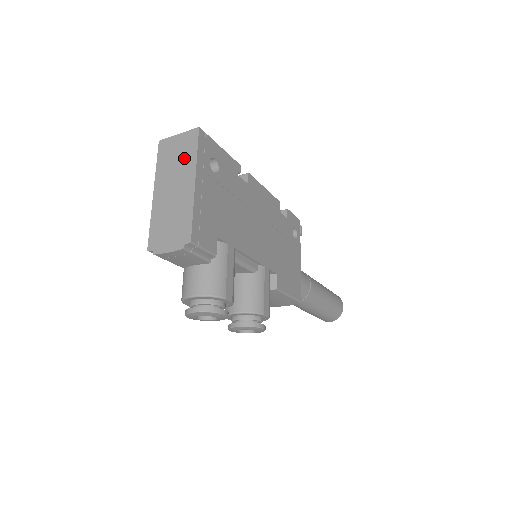
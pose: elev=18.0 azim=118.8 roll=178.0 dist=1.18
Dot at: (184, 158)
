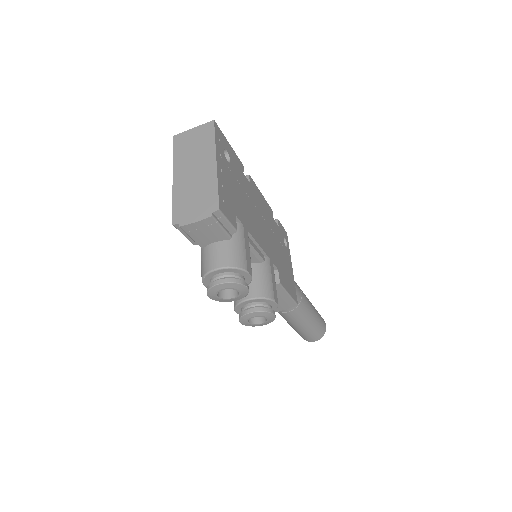
Dot at: (202, 145)
